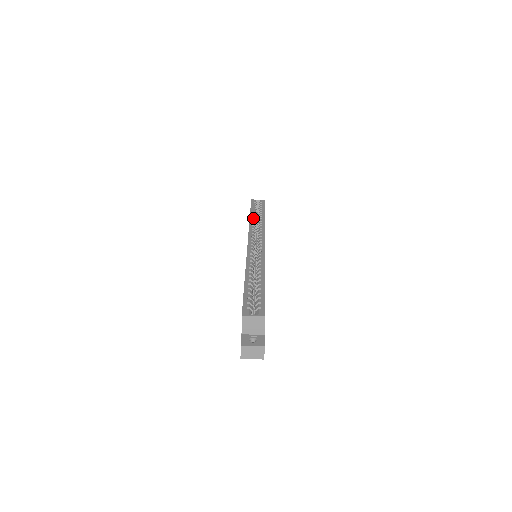
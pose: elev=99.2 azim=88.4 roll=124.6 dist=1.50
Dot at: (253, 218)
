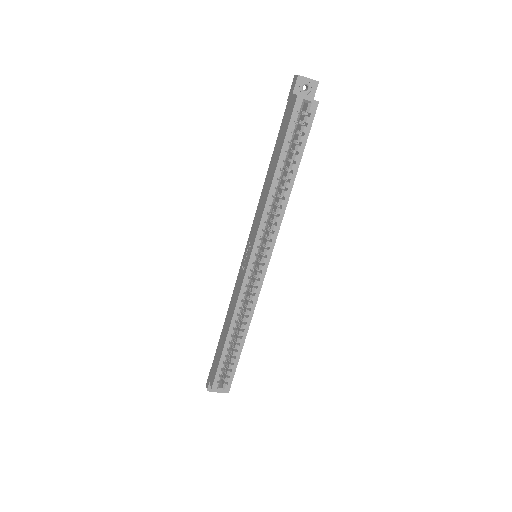
Dot at: (276, 185)
